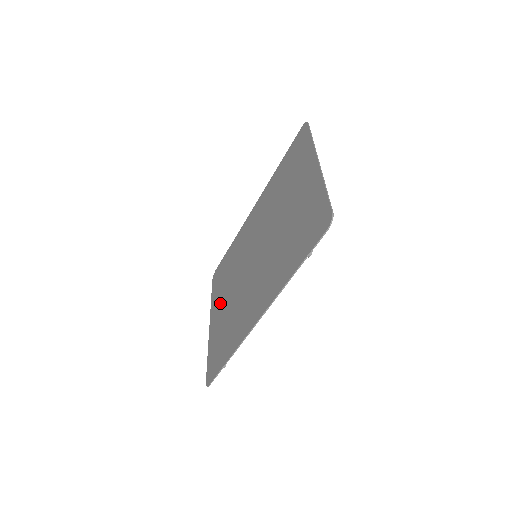
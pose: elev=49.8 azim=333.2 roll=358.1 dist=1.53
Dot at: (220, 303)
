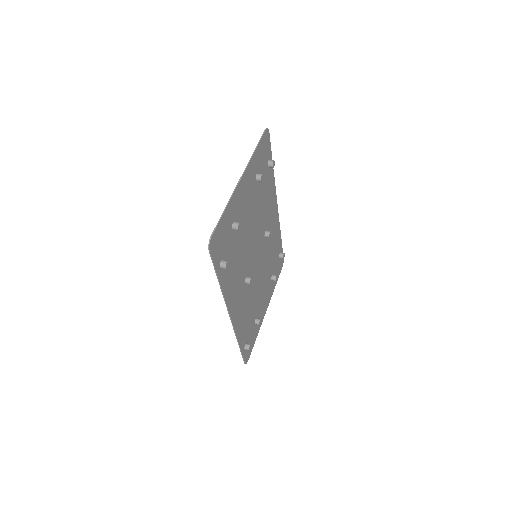
Dot at: (265, 292)
